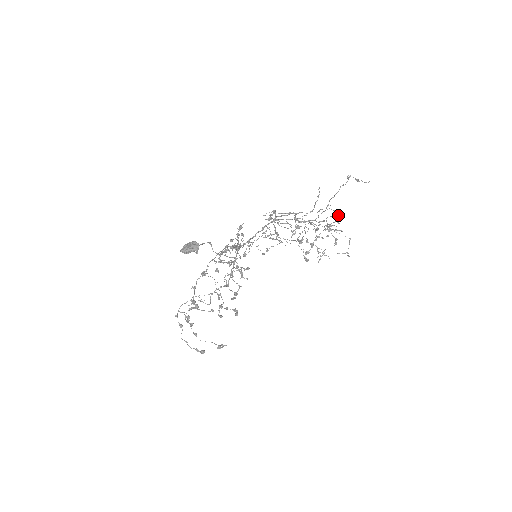
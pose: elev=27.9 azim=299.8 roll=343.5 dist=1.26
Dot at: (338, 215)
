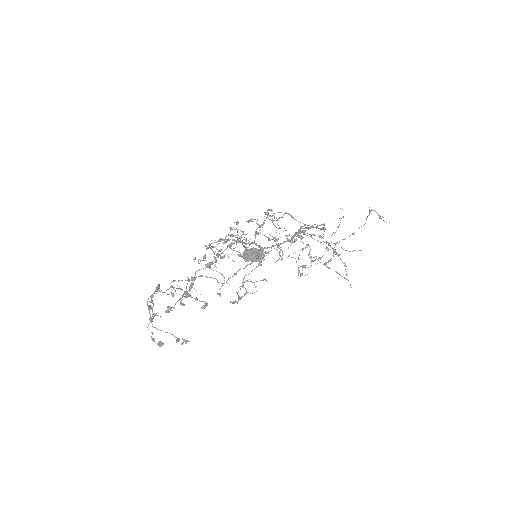
Dot at: occluded
